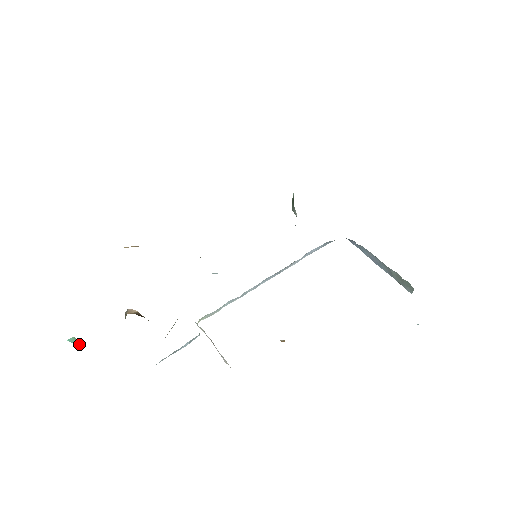
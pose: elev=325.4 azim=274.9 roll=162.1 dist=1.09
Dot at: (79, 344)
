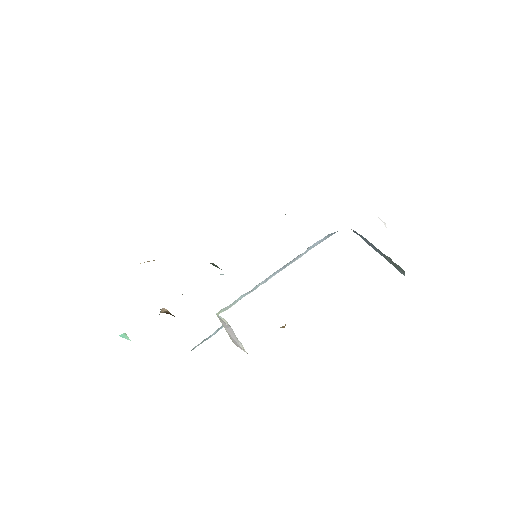
Dot at: occluded
